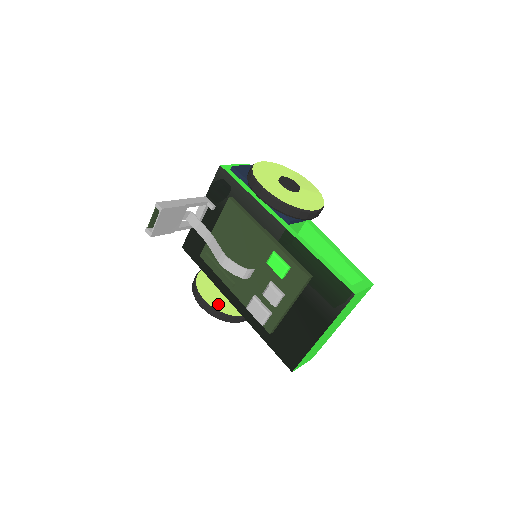
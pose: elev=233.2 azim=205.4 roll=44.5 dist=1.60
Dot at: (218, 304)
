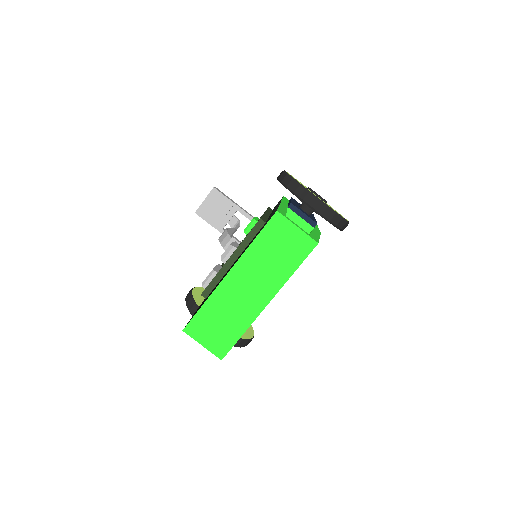
Dot at: (200, 299)
